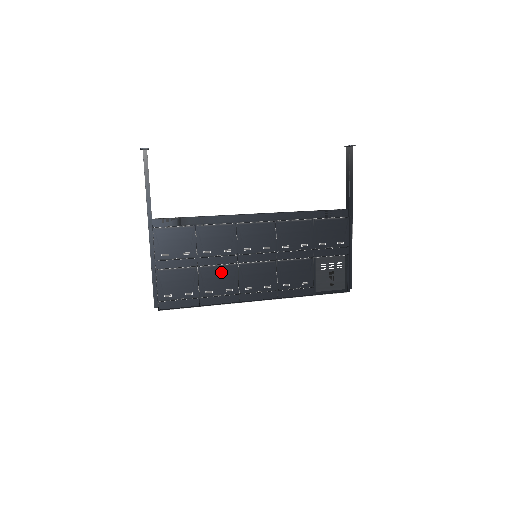
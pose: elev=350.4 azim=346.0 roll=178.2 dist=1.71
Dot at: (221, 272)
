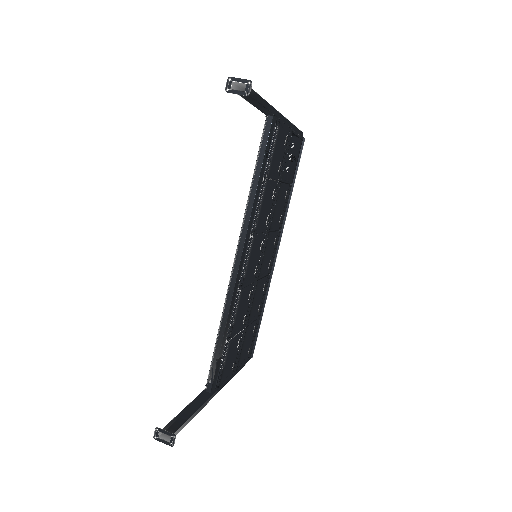
Dot at: (255, 299)
